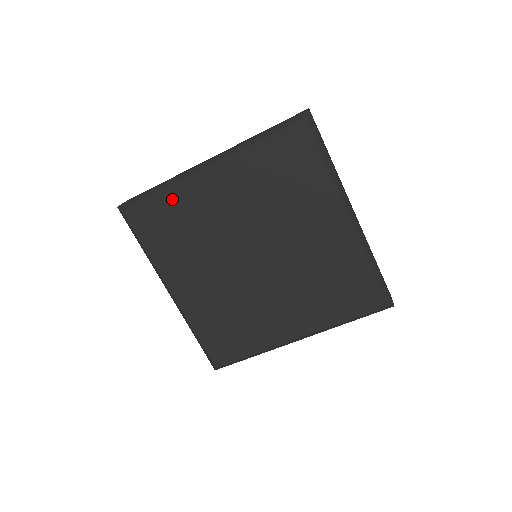
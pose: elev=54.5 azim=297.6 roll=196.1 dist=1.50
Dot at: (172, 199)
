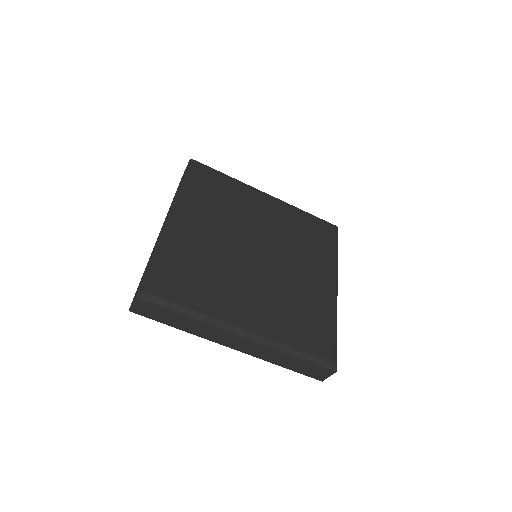
Dot at: (233, 185)
